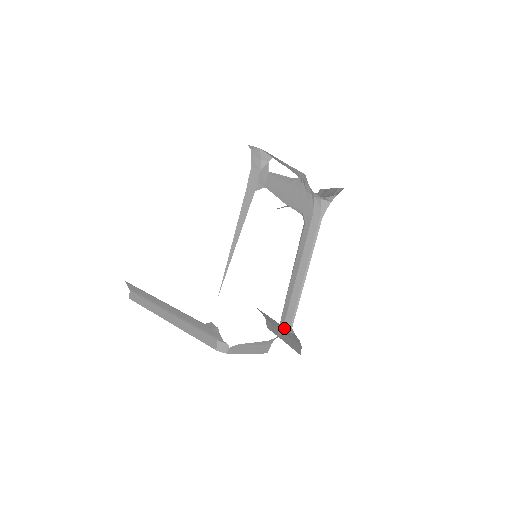
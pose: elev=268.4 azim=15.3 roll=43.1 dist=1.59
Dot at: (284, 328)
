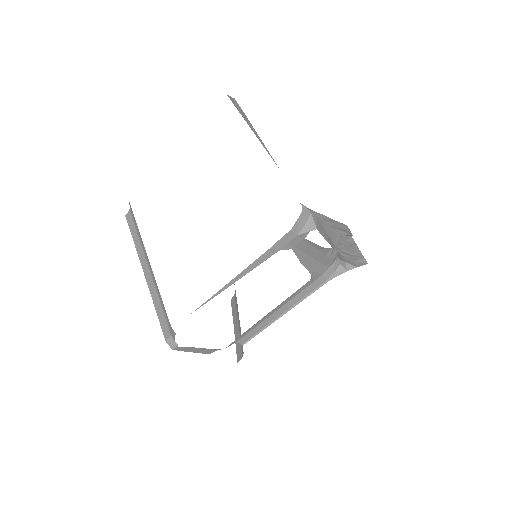
Dot at: (236, 342)
